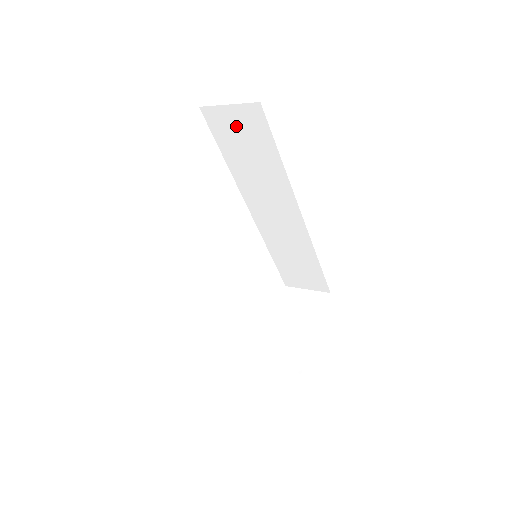
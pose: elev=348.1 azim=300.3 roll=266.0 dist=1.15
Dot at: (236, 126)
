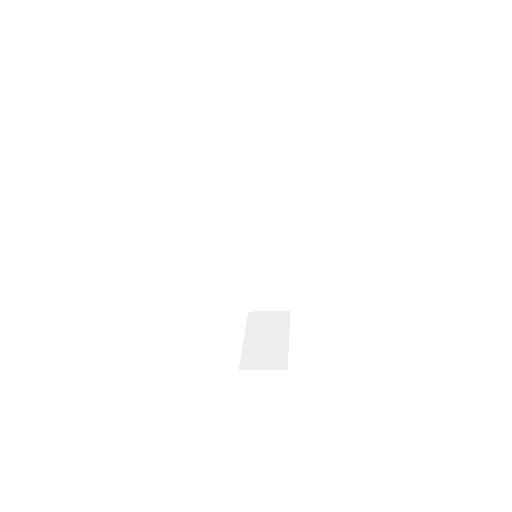
Dot at: (249, 148)
